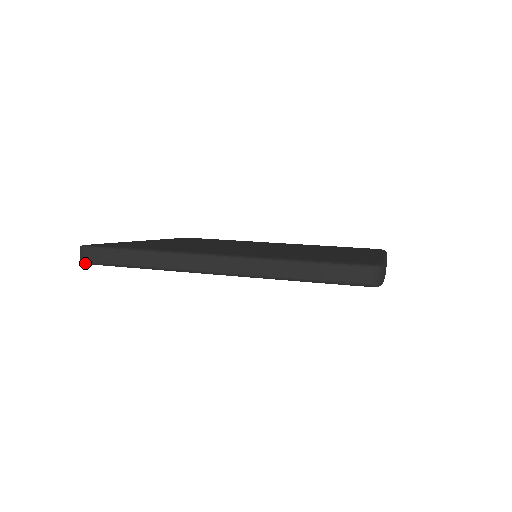
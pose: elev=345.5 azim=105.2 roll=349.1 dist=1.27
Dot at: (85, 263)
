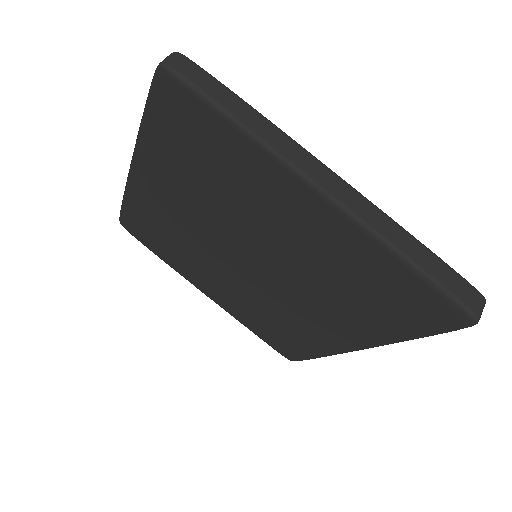
Dot at: (120, 221)
